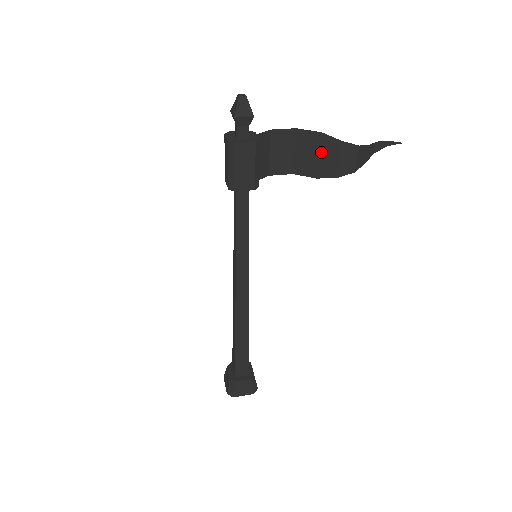
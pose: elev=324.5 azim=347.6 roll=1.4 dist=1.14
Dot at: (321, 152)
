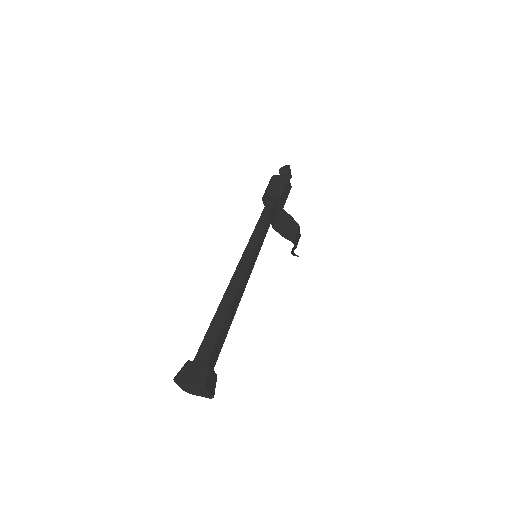
Dot at: (289, 226)
